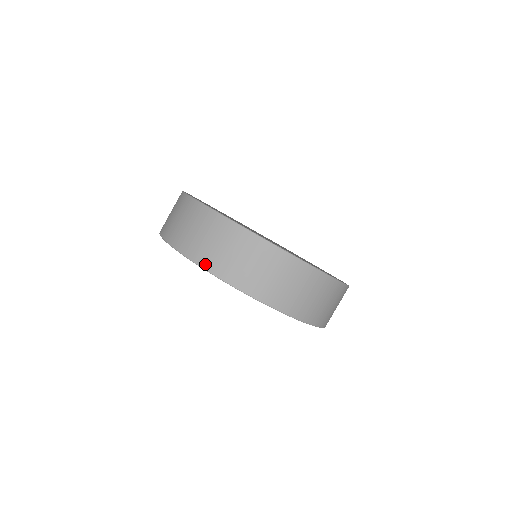
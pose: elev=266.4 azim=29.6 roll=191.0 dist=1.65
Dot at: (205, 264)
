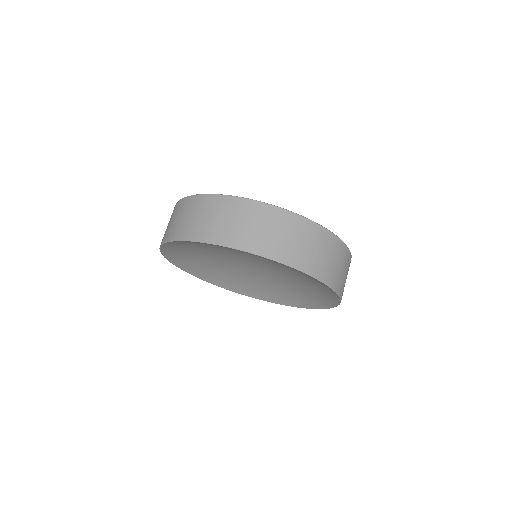
Dot at: (256, 249)
